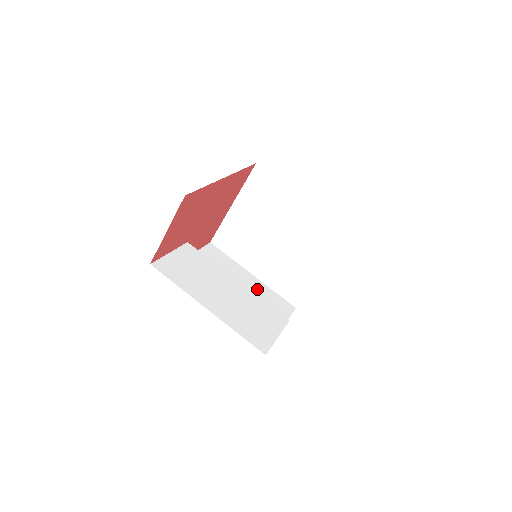
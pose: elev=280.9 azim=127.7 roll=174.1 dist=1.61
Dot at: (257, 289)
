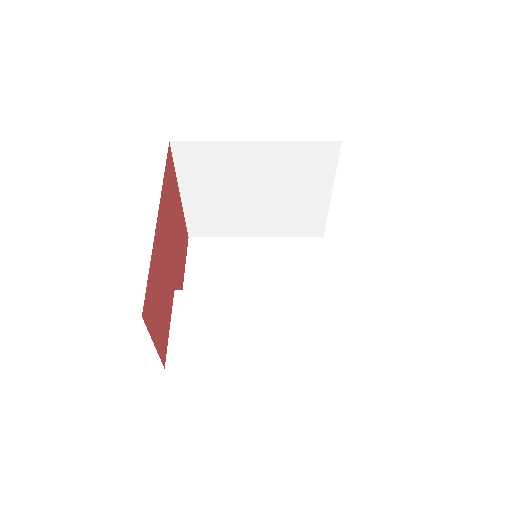
Dot at: (273, 253)
